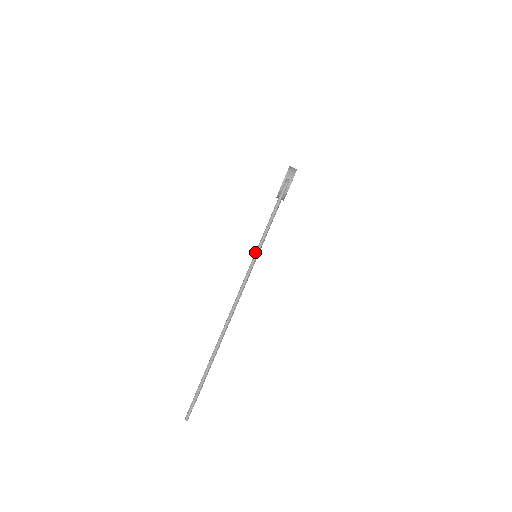
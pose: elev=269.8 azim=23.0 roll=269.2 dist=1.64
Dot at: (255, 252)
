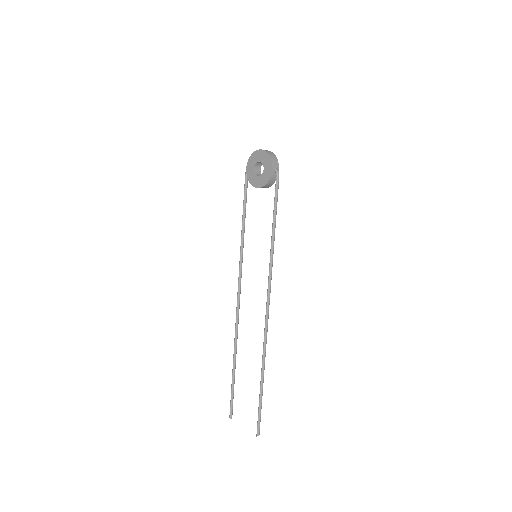
Dot at: (270, 256)
